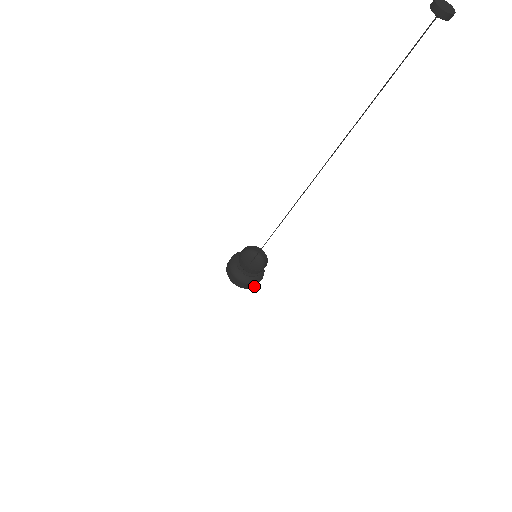
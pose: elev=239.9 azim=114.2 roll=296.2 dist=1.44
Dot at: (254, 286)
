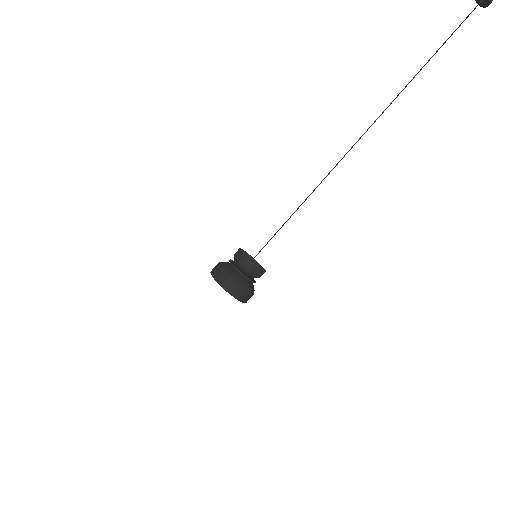
Dot at: (236, 296)
